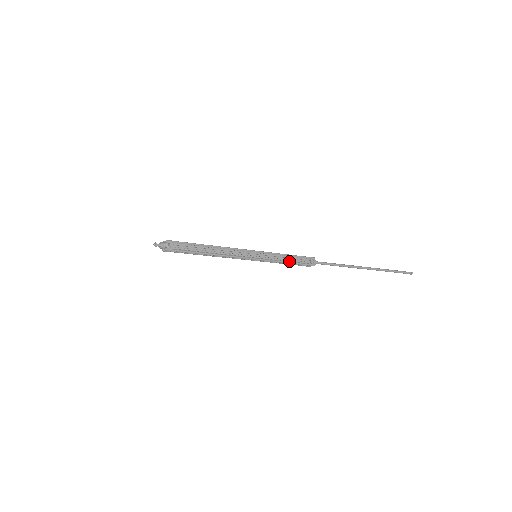
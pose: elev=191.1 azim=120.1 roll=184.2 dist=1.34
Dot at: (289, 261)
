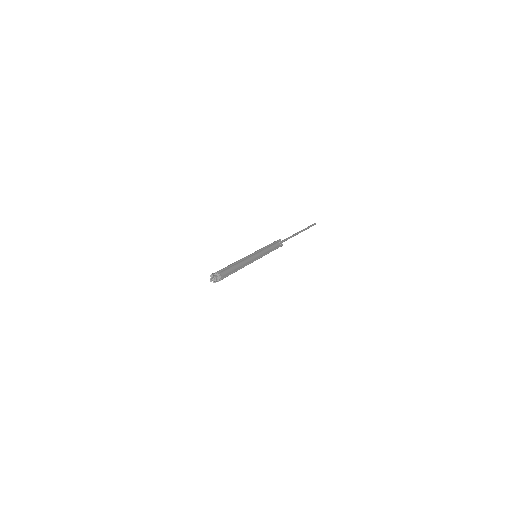
Dot at: occluded
